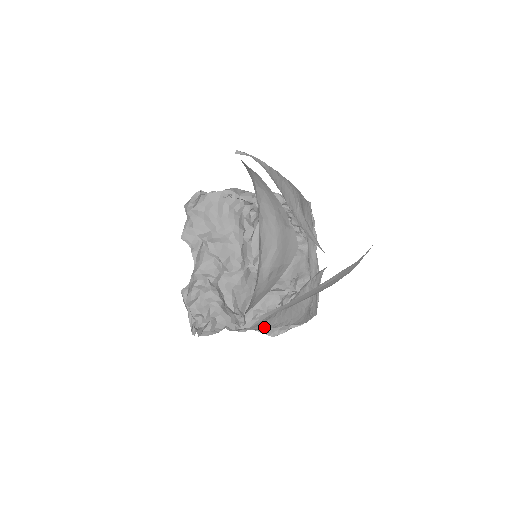
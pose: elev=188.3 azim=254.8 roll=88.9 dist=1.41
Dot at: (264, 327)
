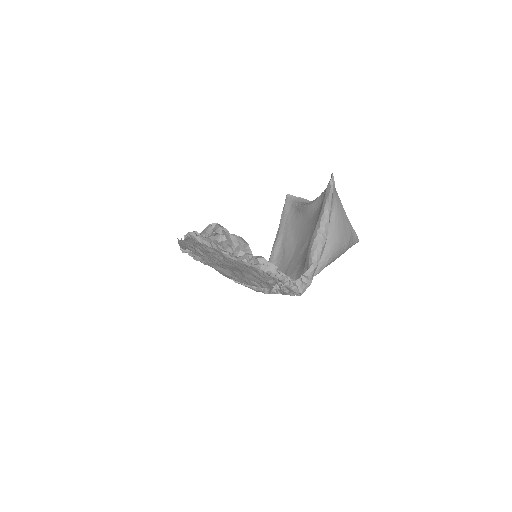
Dot at: (331, 200)
